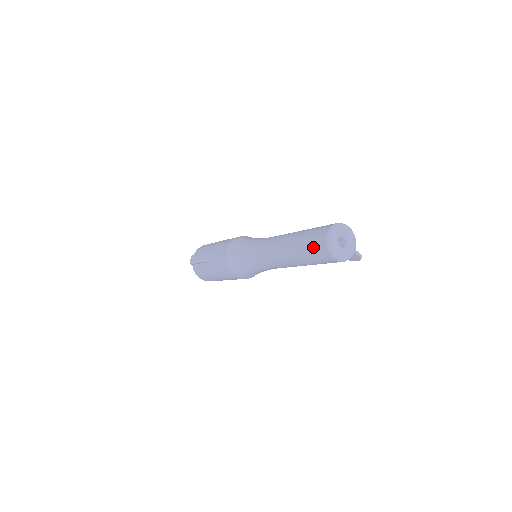
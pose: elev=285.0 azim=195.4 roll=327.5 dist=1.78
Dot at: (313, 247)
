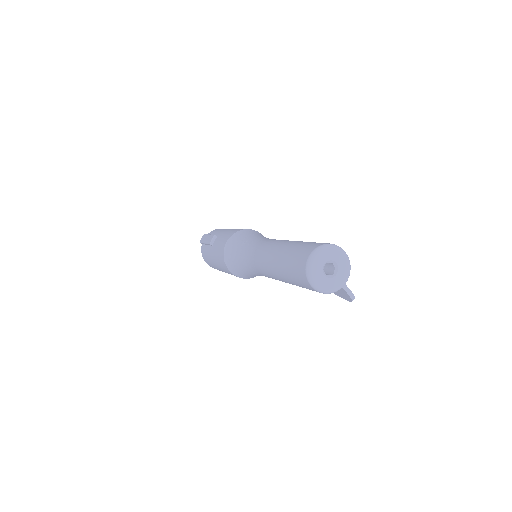
Dot at: (294, 262)
